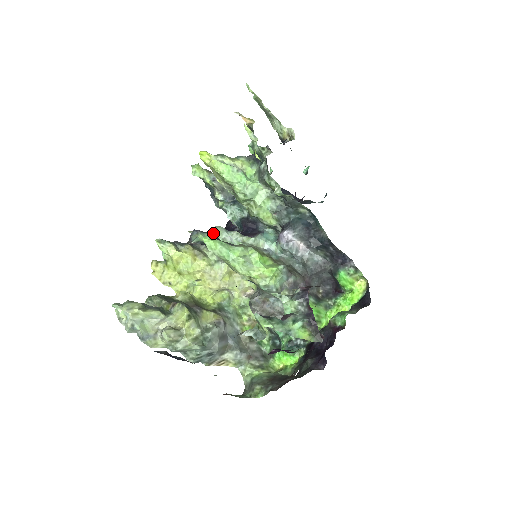
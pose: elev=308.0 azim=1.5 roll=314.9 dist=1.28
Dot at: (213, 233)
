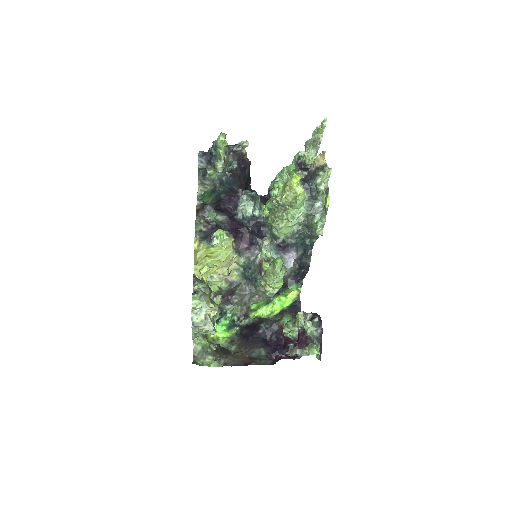
Dot at: (216, 210)
